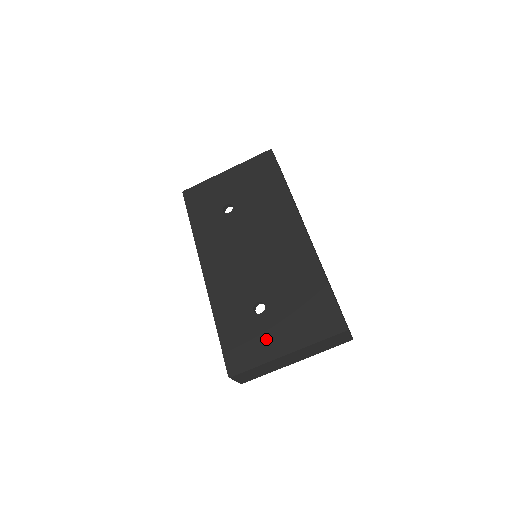
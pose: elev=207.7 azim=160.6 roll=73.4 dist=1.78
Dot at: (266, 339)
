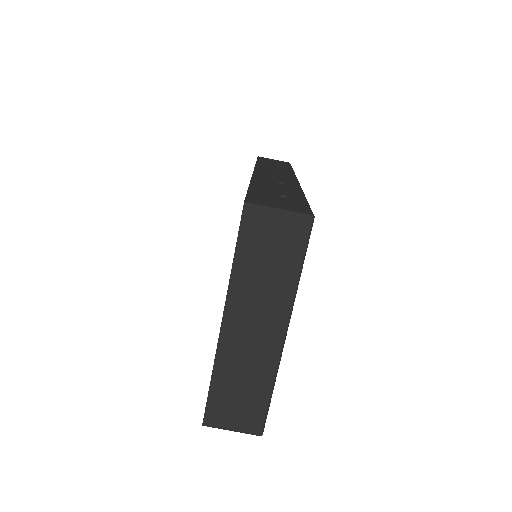
Dot at: occluded
